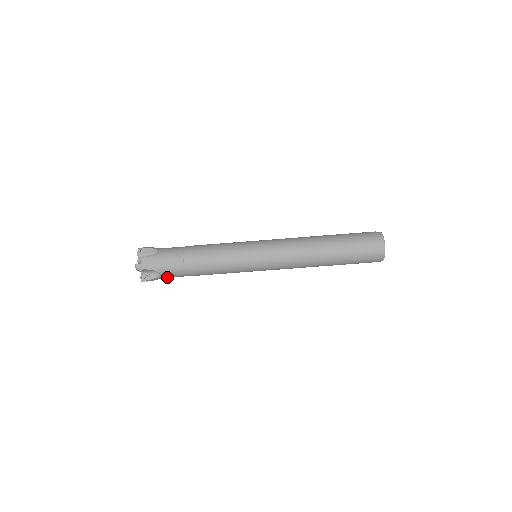
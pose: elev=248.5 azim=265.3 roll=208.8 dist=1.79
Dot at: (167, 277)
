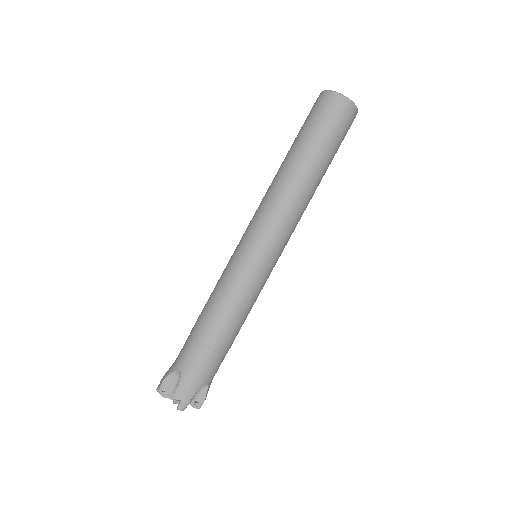
Dot at: occluded
